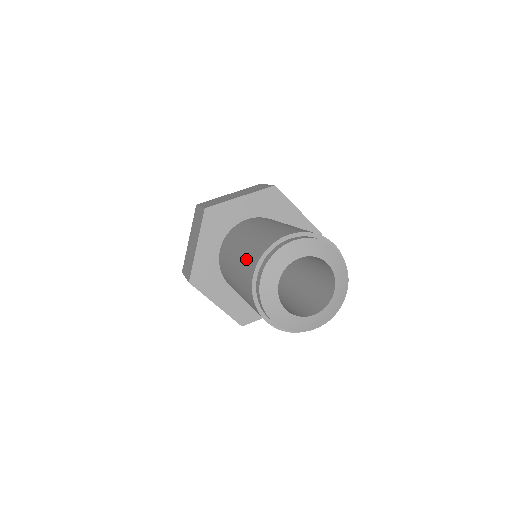
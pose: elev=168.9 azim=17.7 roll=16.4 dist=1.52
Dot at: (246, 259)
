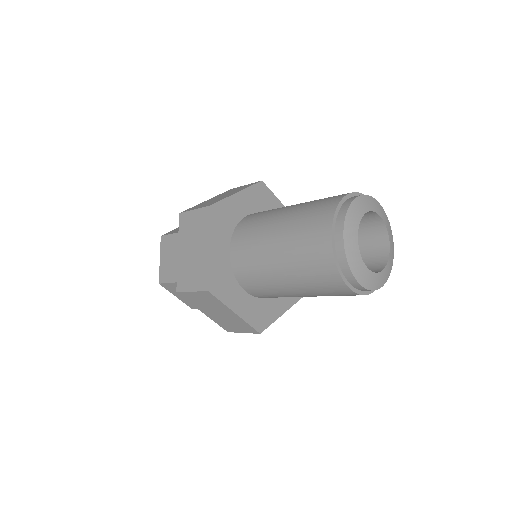
Dot at: (324, 198)
